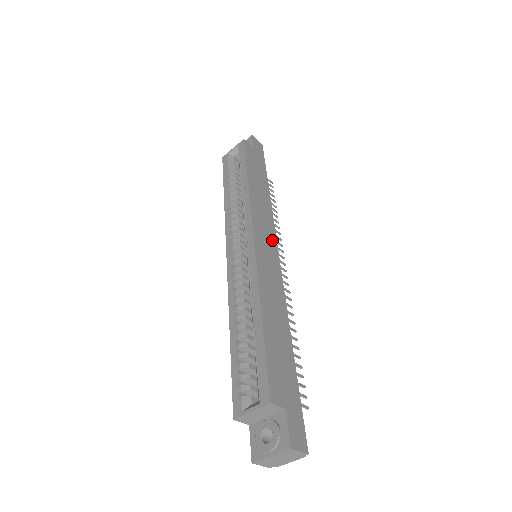
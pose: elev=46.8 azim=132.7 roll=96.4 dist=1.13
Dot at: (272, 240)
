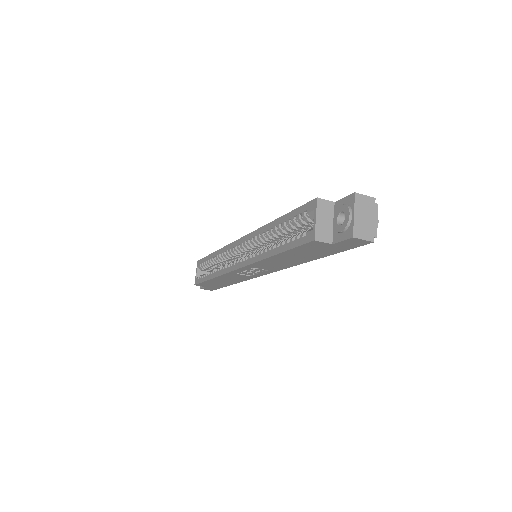
Dot at: occluded
